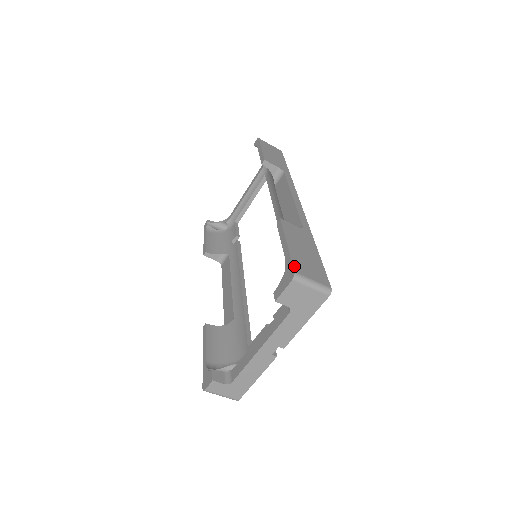
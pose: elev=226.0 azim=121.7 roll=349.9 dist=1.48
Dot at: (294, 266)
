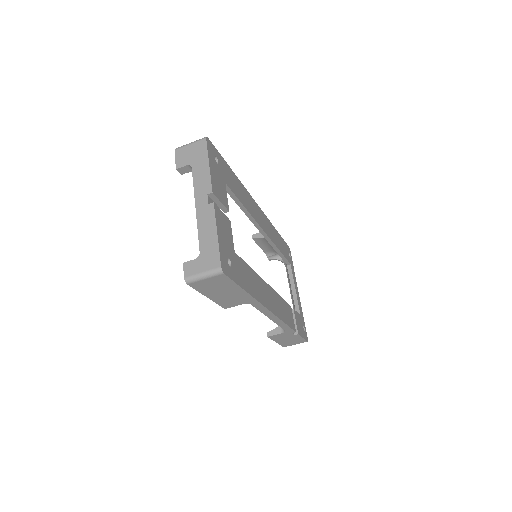
Dot at: occluded
